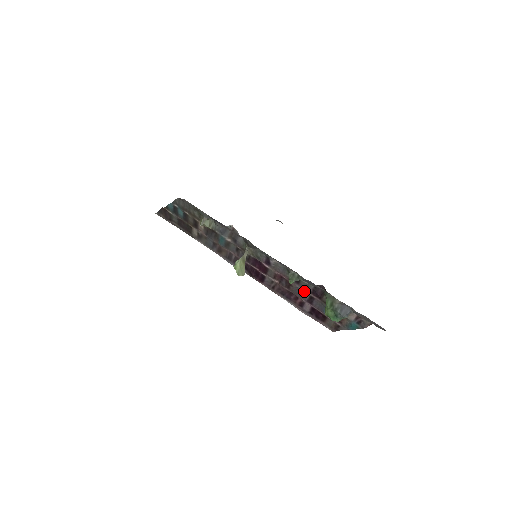
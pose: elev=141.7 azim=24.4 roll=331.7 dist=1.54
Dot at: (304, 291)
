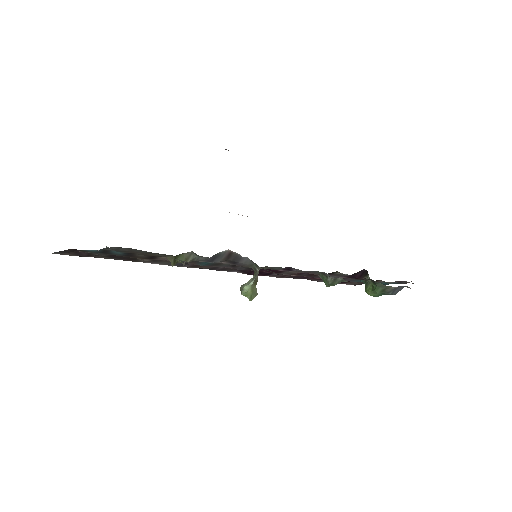
Dot at: (335, 277)
